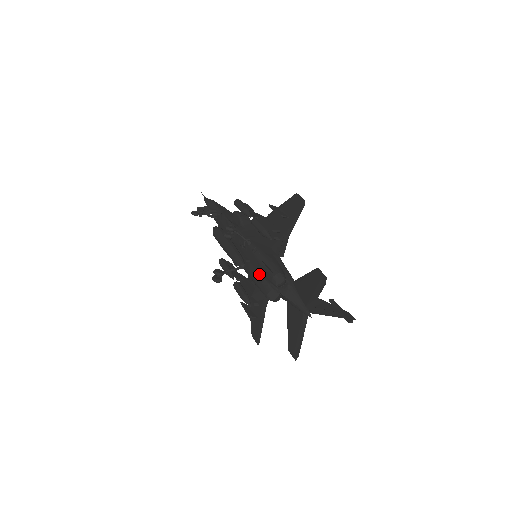
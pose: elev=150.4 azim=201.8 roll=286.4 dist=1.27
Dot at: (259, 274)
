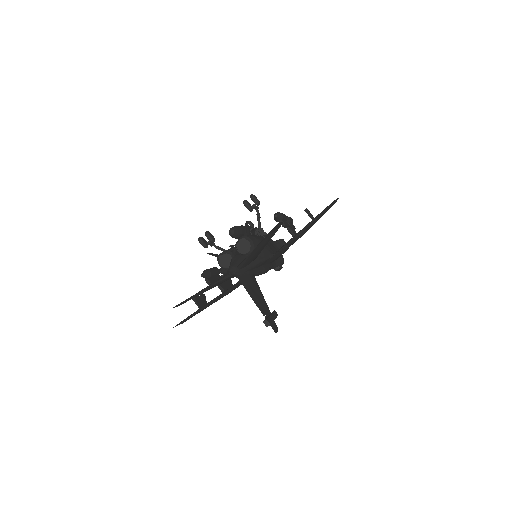
Dot at: occluded
